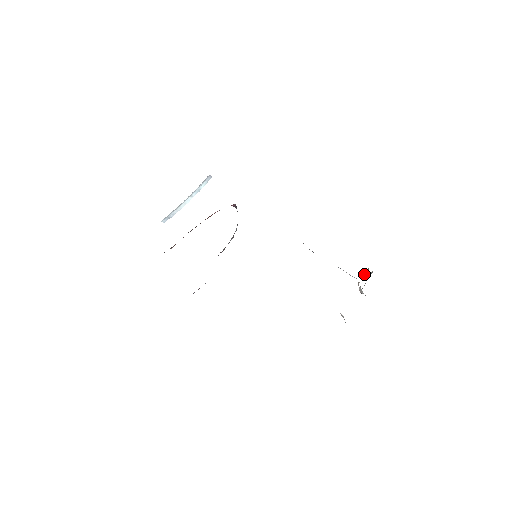
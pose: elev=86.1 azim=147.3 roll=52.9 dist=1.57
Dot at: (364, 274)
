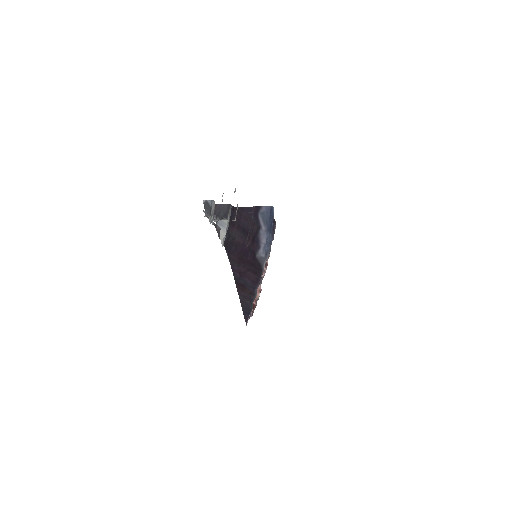
Dot at: occluded
